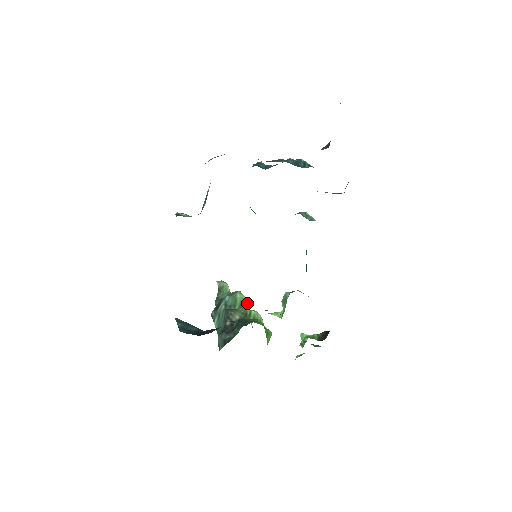
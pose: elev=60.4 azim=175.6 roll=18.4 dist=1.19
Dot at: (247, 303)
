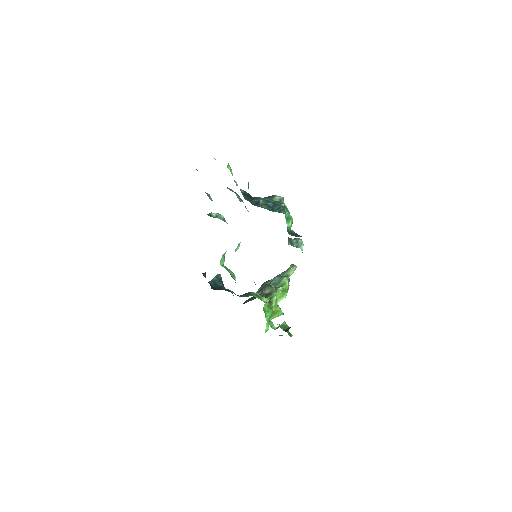
Dot at: (285, 287)
